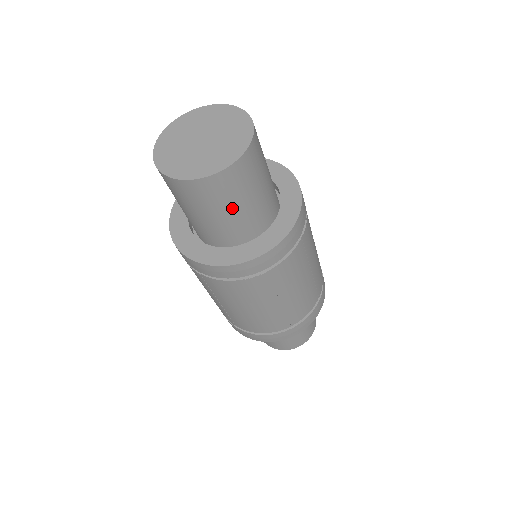
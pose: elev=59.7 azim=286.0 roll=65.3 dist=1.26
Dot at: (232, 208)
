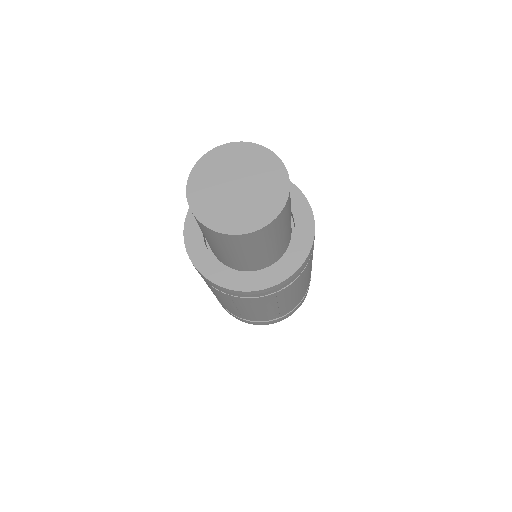
Dot at: (272, 243)
